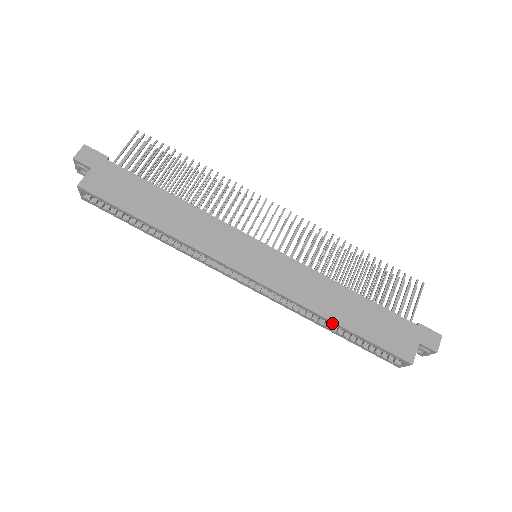
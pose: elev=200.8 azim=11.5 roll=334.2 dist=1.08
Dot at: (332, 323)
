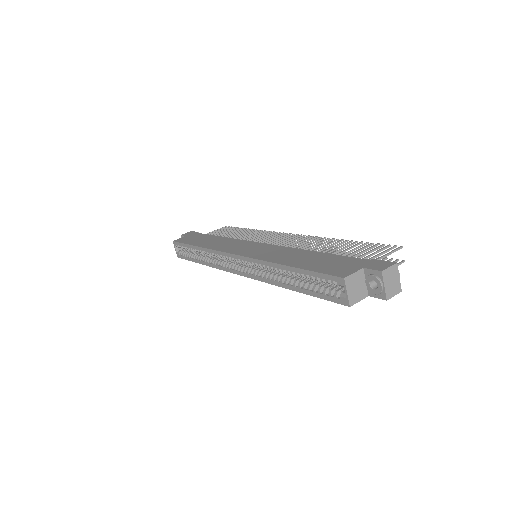
Dot at: (283, 268)
